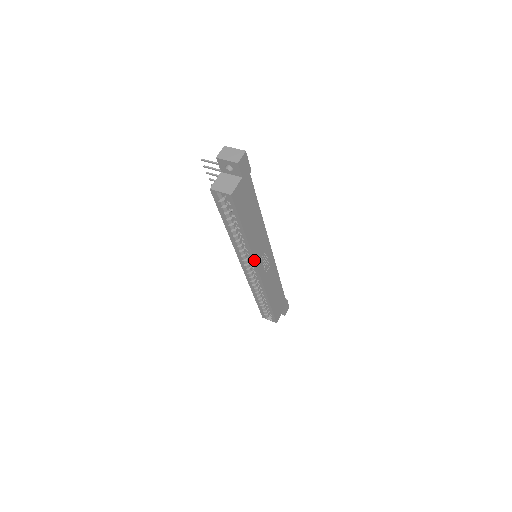
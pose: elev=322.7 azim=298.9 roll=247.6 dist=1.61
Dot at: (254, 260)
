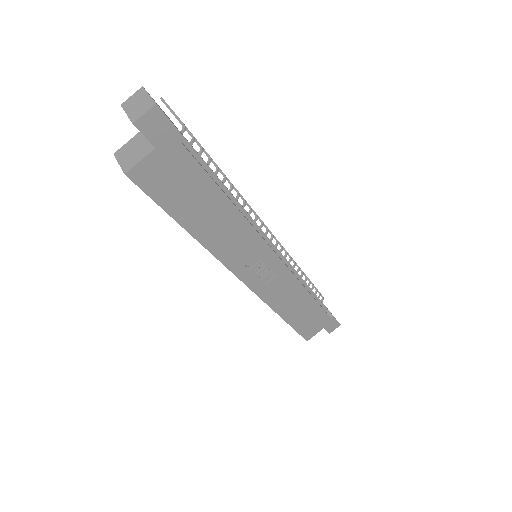
Dot at: (226, 267)
